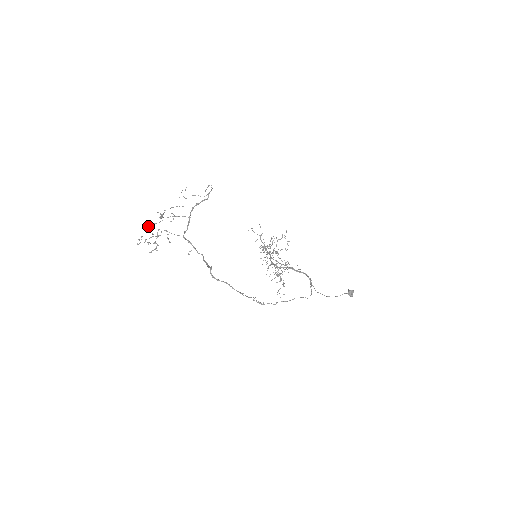
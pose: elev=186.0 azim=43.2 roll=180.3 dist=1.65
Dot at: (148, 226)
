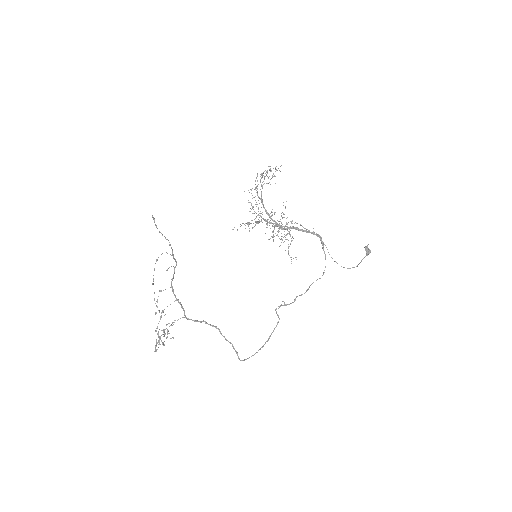
Dot at: occluded
